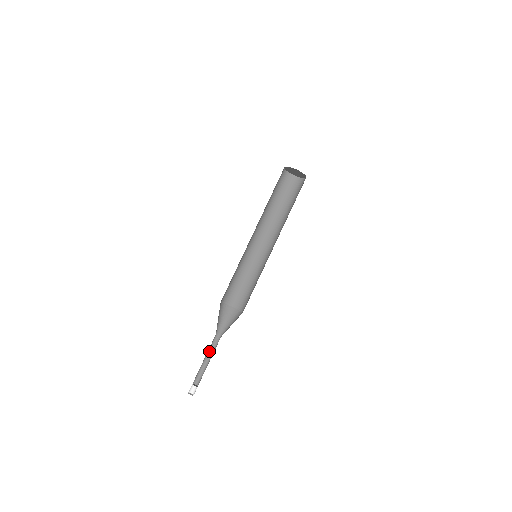
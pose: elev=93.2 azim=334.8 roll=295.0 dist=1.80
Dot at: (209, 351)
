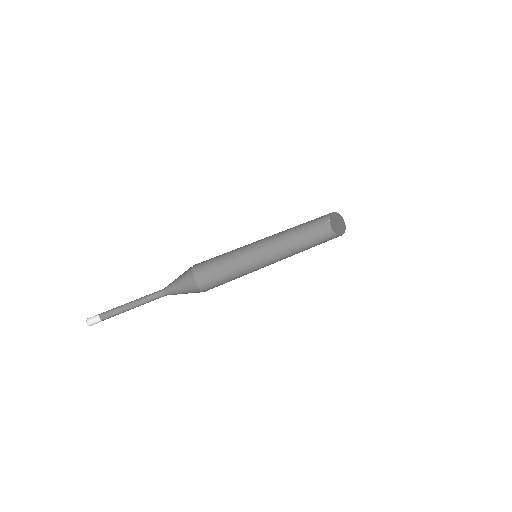
Dot at: occluded
